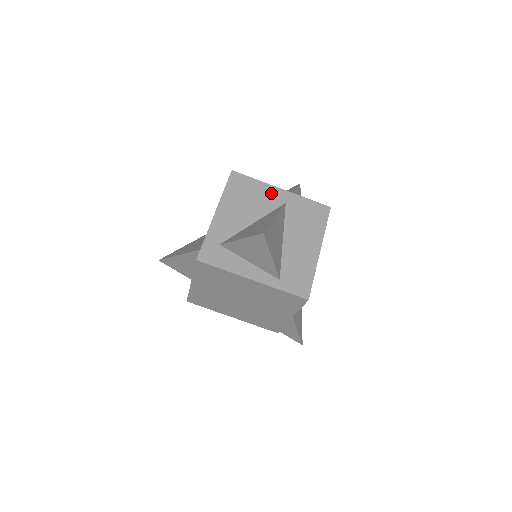
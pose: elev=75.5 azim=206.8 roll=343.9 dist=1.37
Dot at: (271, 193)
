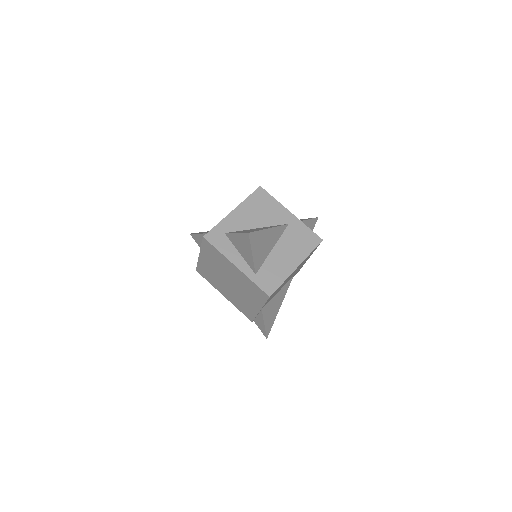
Dot at: (281, 213)
